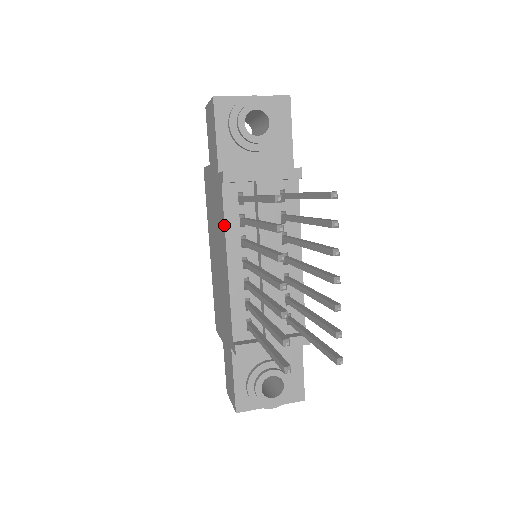
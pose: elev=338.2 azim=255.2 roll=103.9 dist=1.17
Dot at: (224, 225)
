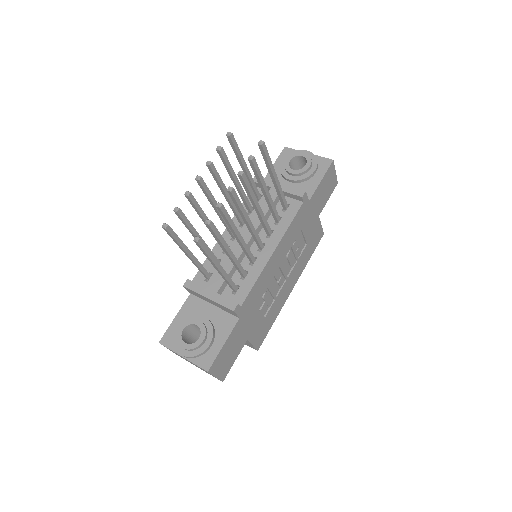
Dot at: occluded
